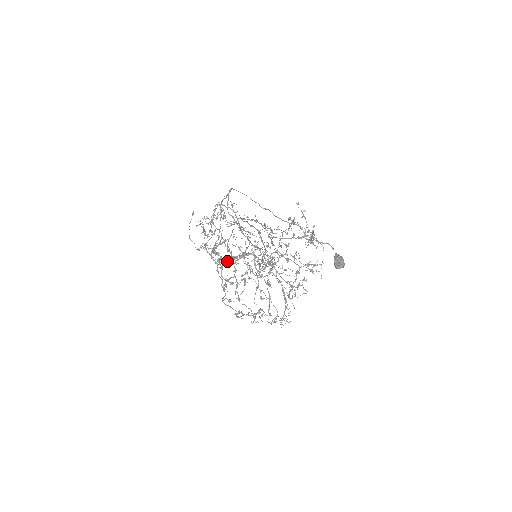
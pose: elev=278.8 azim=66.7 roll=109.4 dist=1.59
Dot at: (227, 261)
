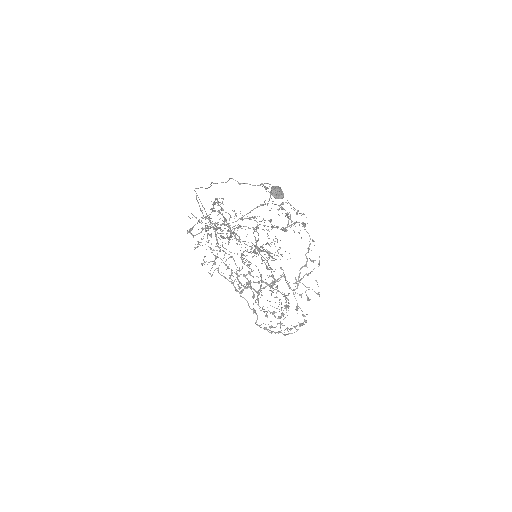
Dot at: (238, 275)
